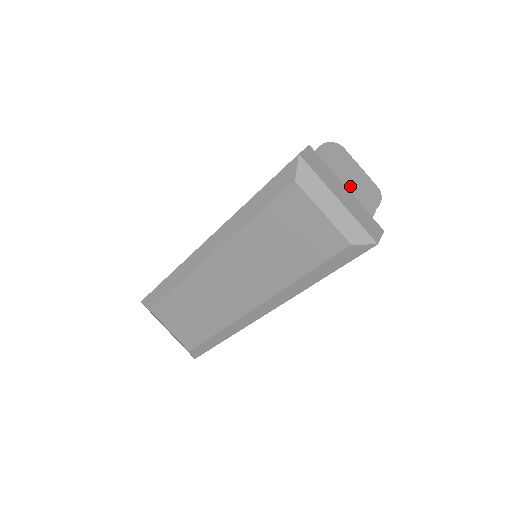
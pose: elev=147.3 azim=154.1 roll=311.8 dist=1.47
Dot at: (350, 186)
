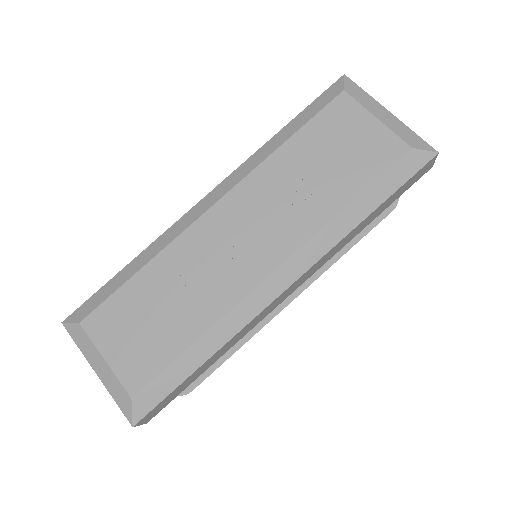
Dot at: occluded
